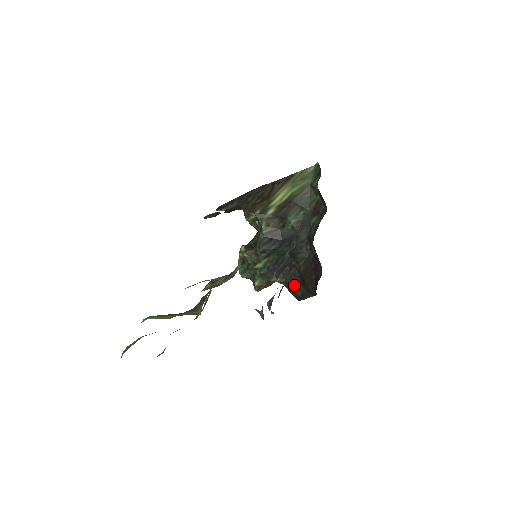
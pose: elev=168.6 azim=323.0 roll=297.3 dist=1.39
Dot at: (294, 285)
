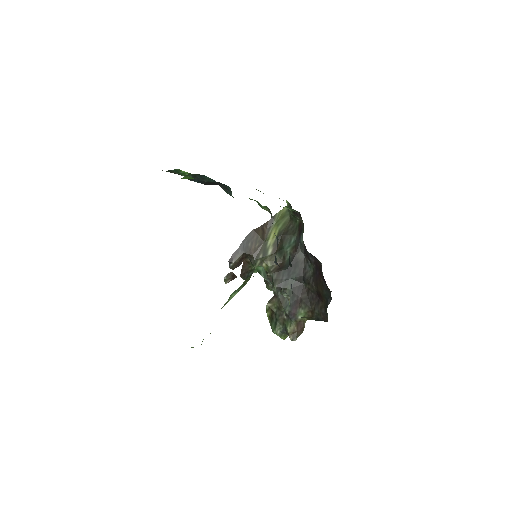
Dot at: (316, 307)
